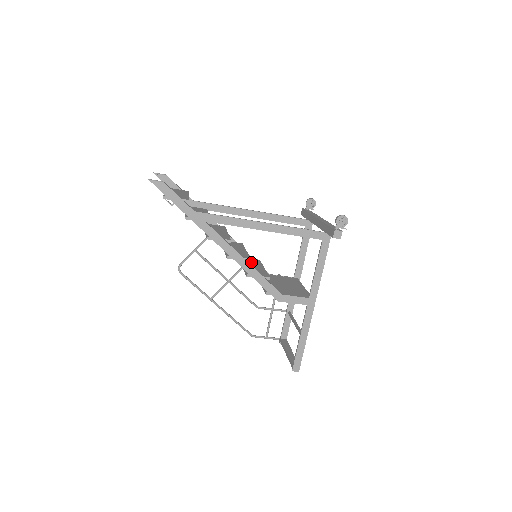
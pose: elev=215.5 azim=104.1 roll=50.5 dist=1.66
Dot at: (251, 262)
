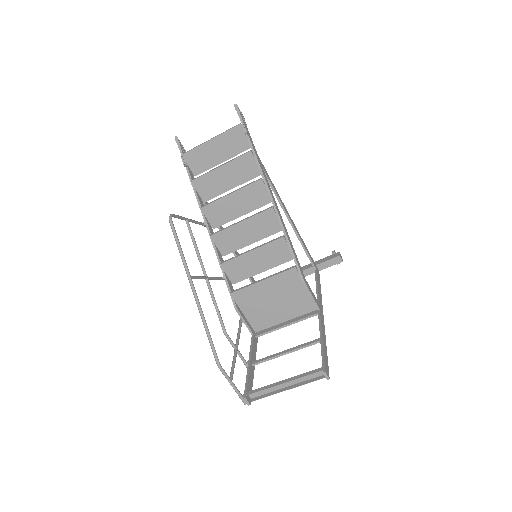
Dot at: (242, 265)
